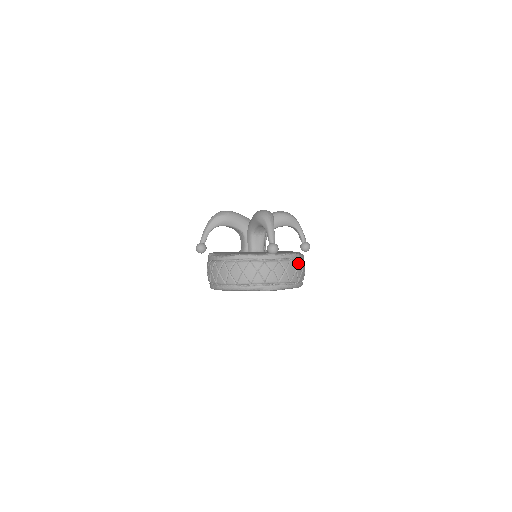
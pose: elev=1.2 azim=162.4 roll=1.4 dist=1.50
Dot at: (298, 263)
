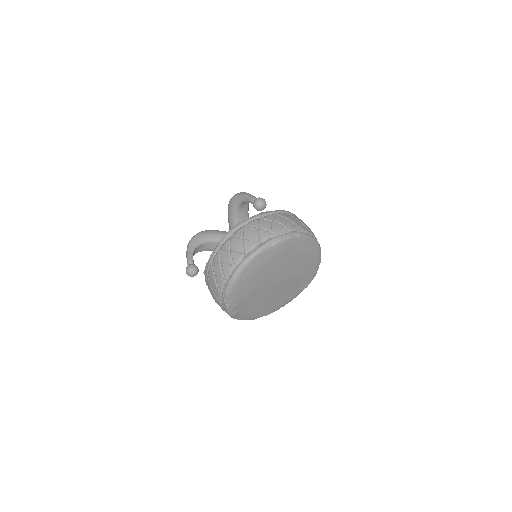
Dot at: (298, 218)
